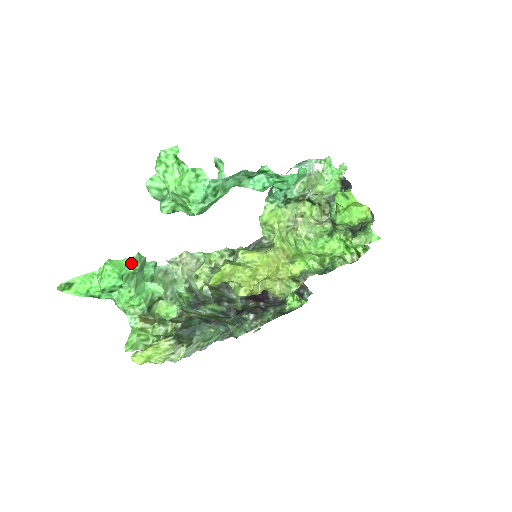
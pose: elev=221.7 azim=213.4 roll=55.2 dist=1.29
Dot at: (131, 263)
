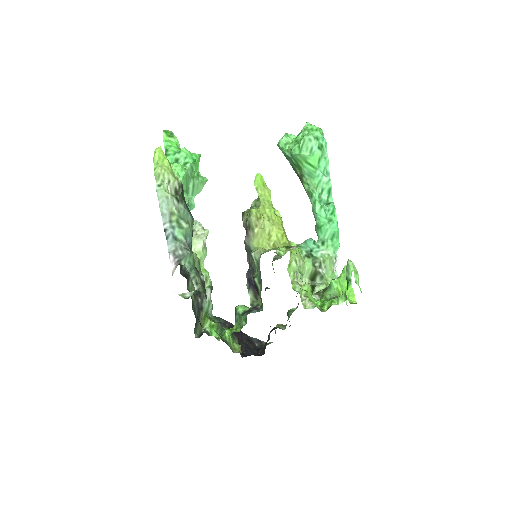
Dot at: (199, 176)
